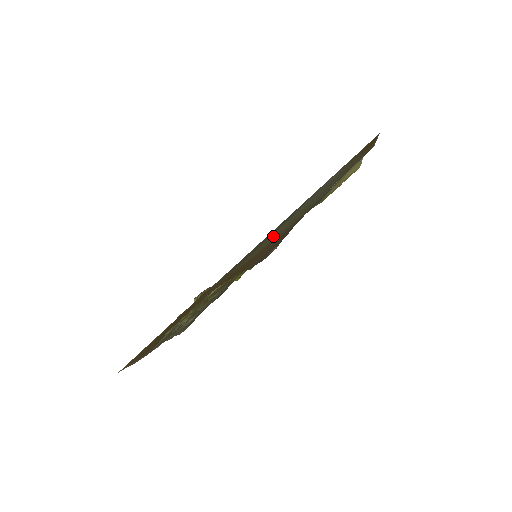
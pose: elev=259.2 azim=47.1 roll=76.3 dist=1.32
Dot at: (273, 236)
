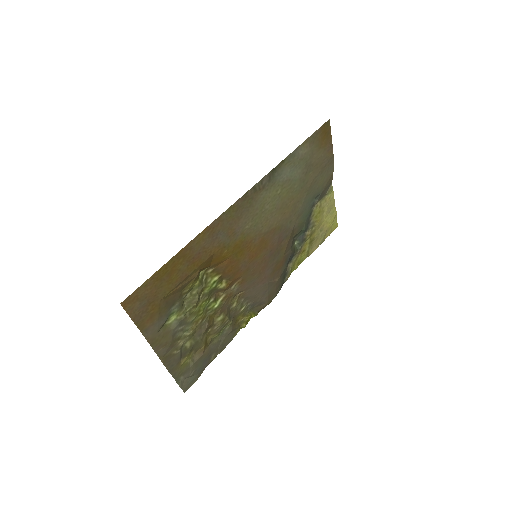
Dot at: (266, 207)
